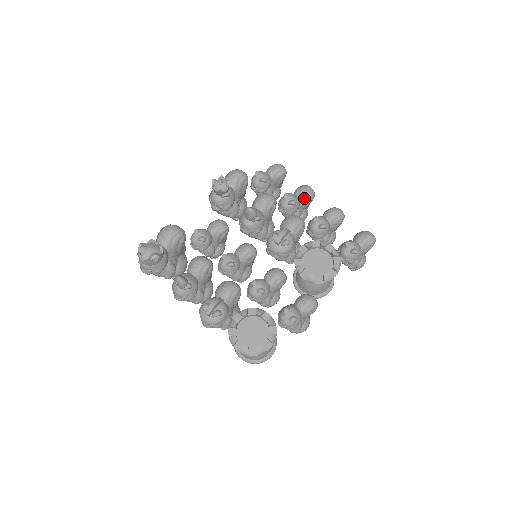
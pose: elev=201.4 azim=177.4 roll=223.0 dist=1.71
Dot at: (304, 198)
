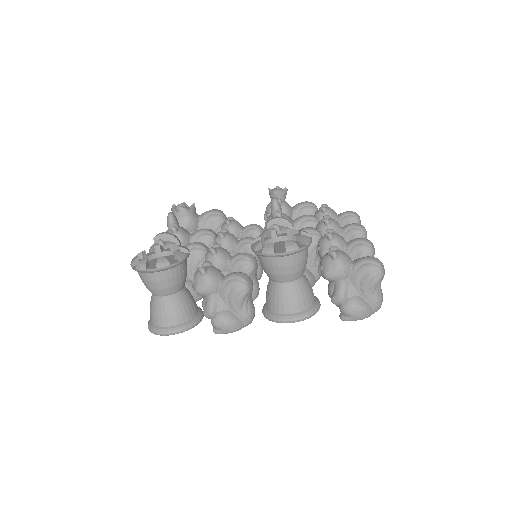
Dot at: (347, 231)
